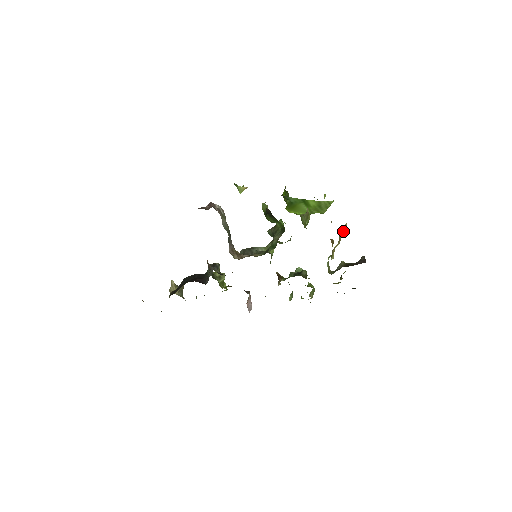
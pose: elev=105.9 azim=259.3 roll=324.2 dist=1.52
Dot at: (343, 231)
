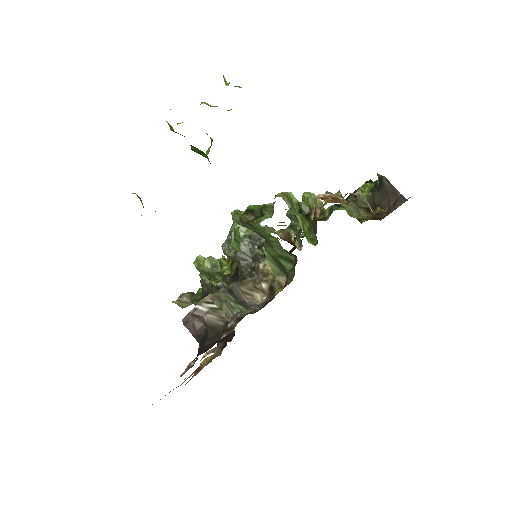
Dot at: occluded
